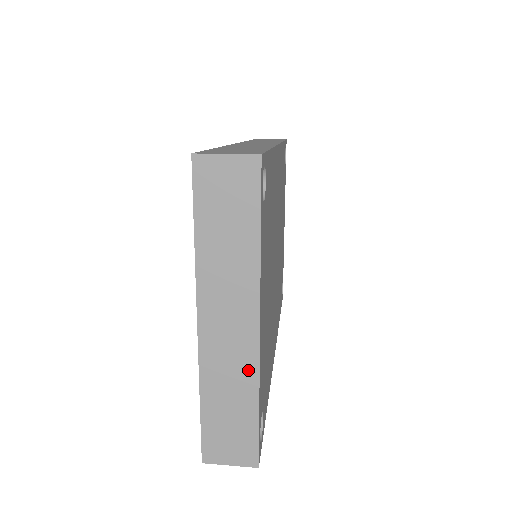
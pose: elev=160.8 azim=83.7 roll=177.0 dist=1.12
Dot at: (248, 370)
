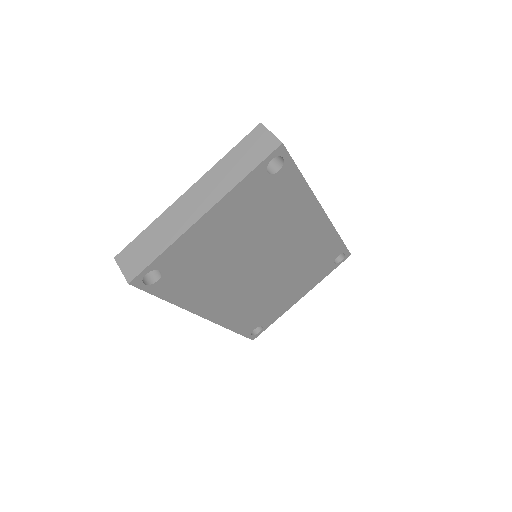
Dot at: (179, 230)
